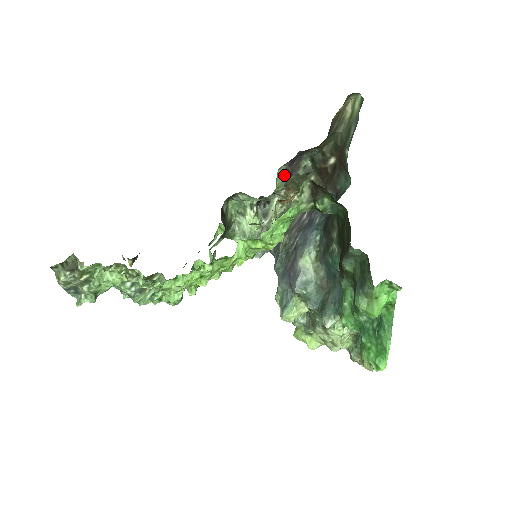
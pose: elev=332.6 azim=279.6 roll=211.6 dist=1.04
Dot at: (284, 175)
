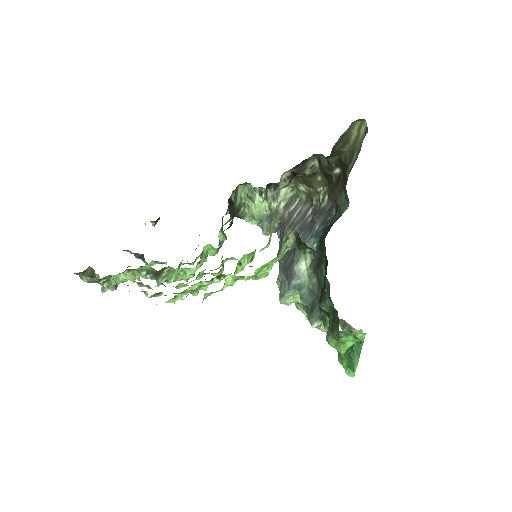
Dot at: (288, 178)
